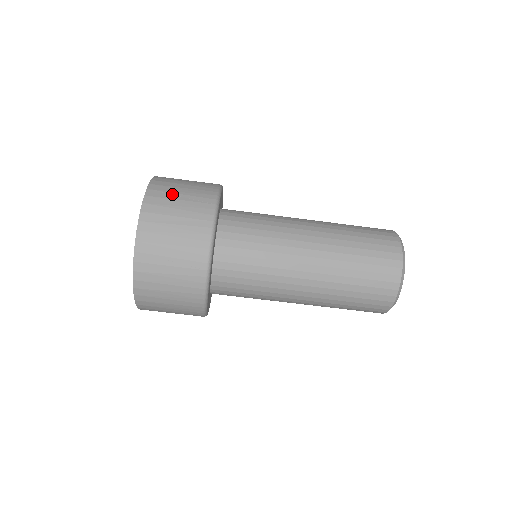
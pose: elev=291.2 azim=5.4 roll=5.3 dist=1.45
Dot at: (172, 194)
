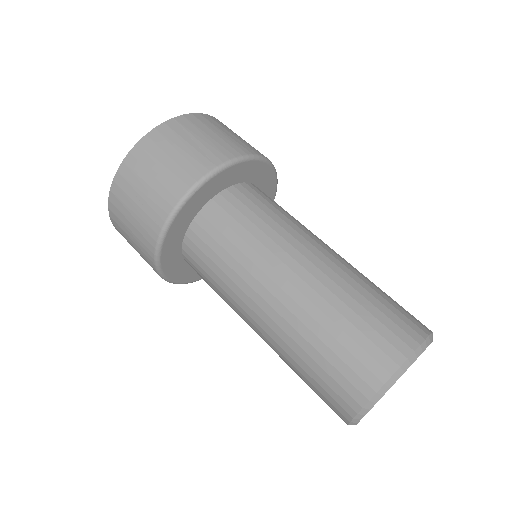
Dot at: (189, 134)
